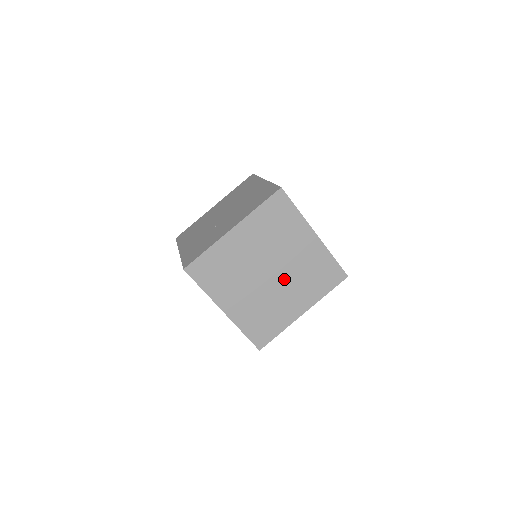
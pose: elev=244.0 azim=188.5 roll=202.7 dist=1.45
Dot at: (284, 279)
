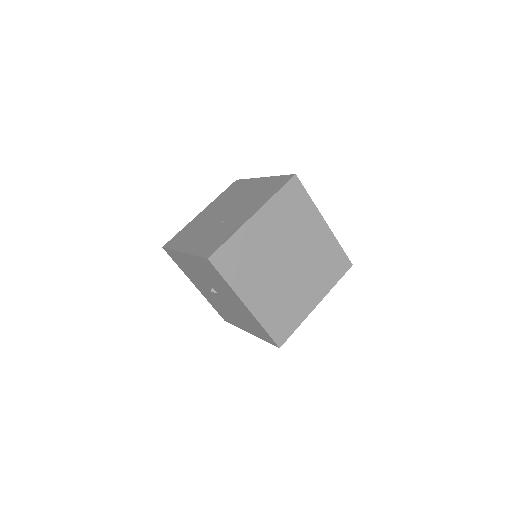
Dot at: (300, 268)
